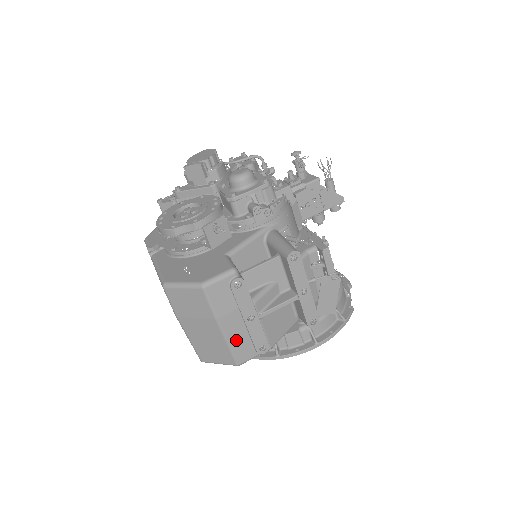
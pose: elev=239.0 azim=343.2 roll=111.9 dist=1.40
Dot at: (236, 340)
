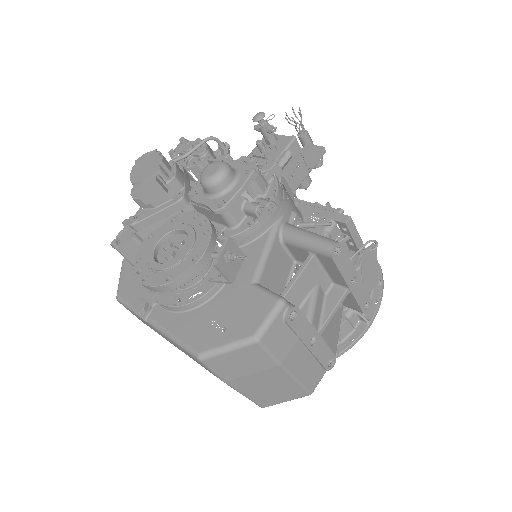
Dot at: (304, 372)
